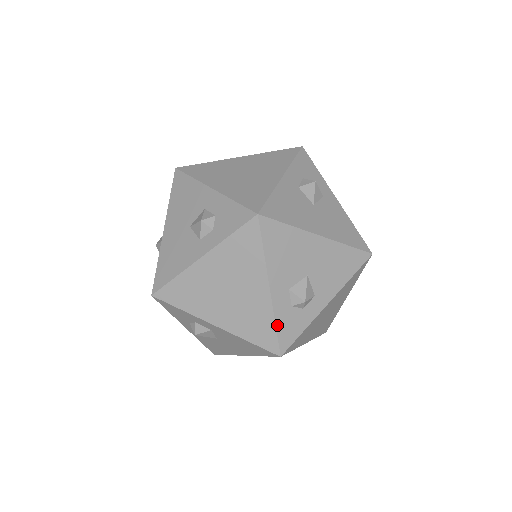
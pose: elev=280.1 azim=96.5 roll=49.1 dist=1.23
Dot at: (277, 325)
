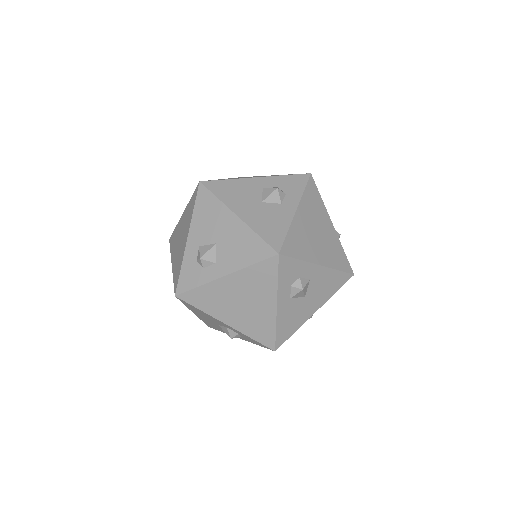
Dot at: occluded
